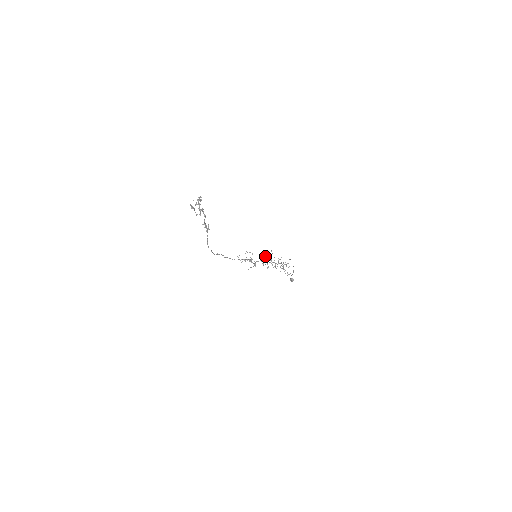
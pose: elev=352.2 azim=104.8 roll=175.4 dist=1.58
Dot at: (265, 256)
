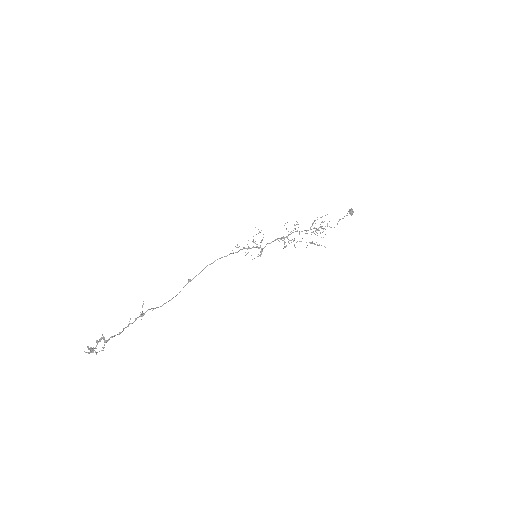
Dot at: occluded
